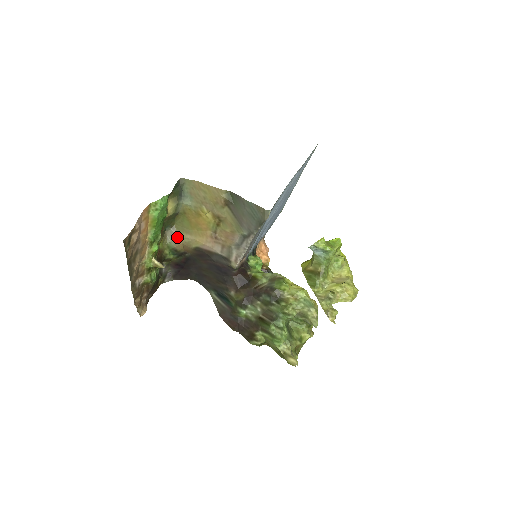
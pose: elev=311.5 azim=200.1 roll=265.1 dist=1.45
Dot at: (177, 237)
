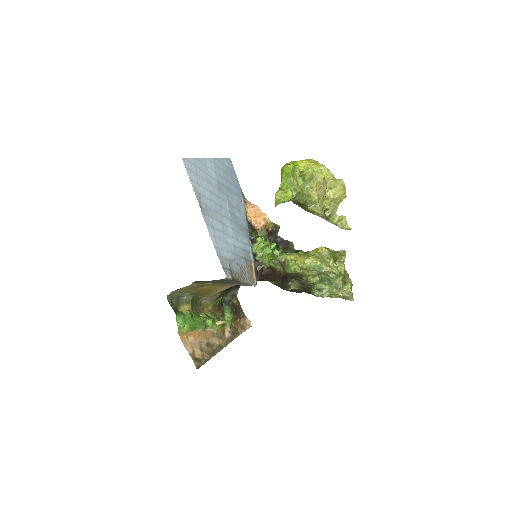
Dot at: (209, 298)
